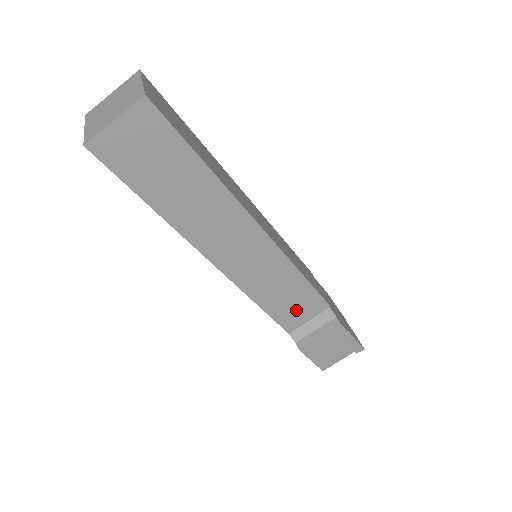
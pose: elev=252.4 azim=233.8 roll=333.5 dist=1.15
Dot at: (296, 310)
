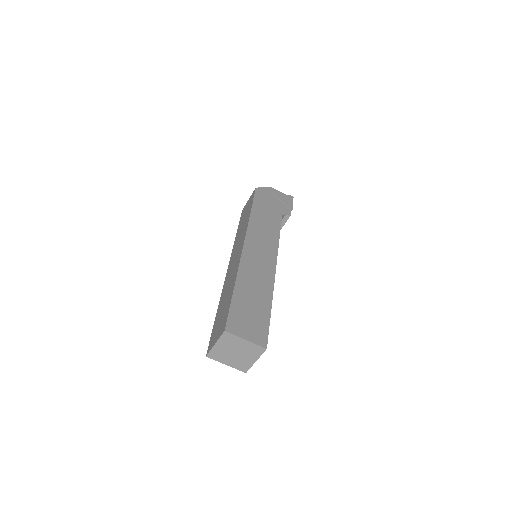
Dot at: occluded
